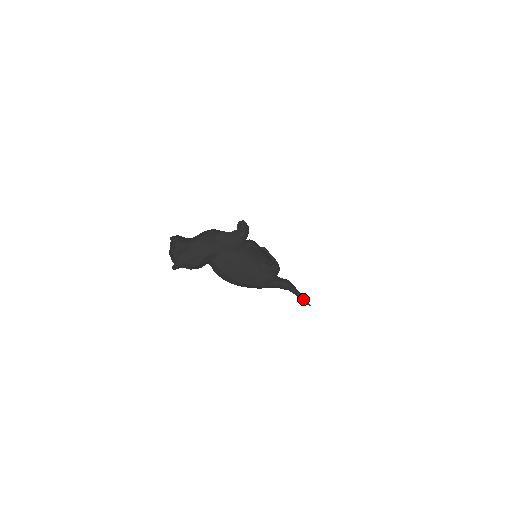
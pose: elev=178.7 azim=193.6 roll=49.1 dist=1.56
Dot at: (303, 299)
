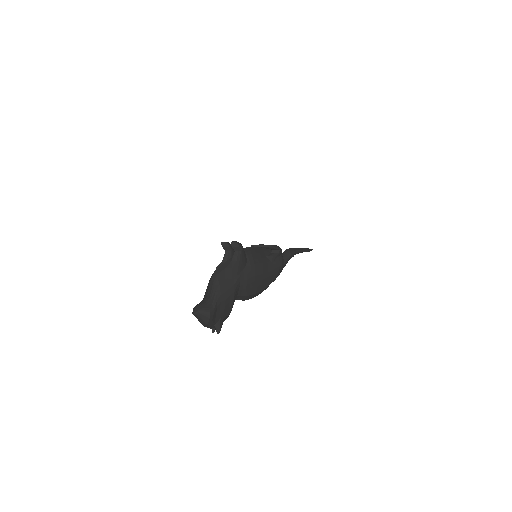
Dot at: (307, 251)
